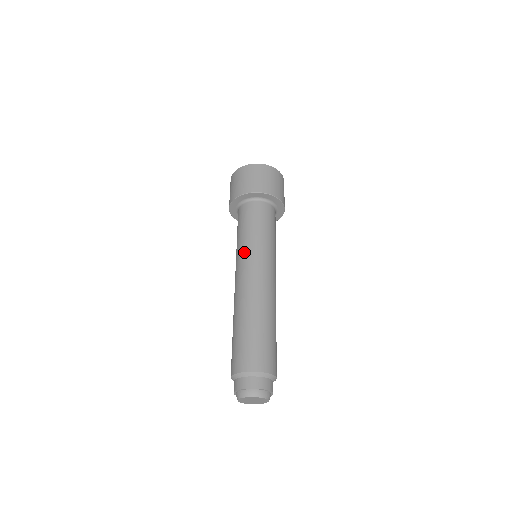
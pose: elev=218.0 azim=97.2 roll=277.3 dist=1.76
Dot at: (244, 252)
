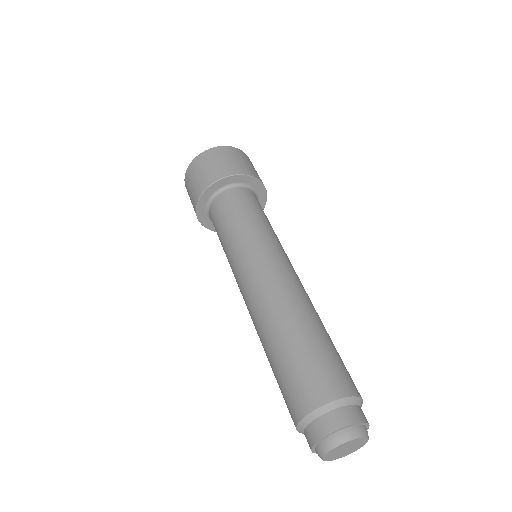
Dot at: (235, 258)
